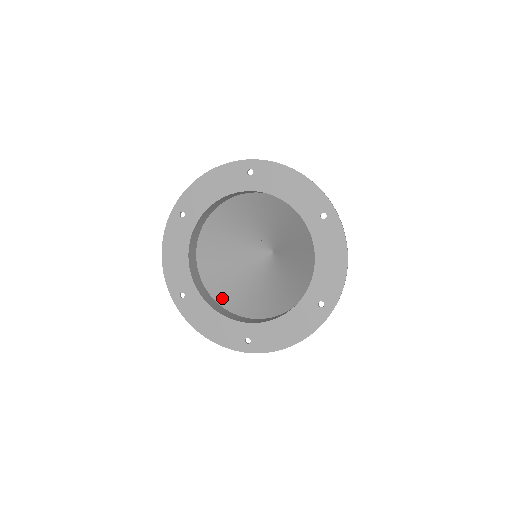
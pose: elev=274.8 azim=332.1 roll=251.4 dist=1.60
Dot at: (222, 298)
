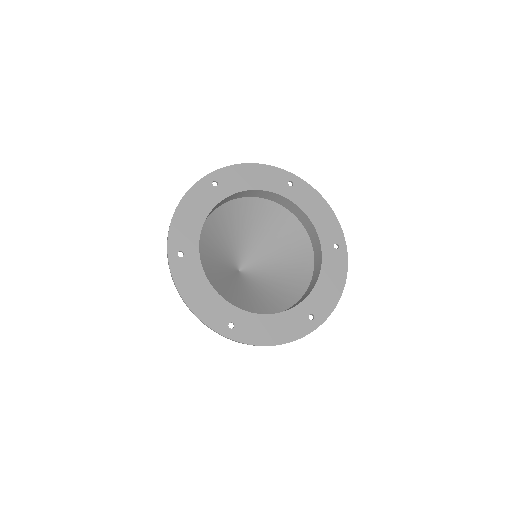
Dot at: occluded
